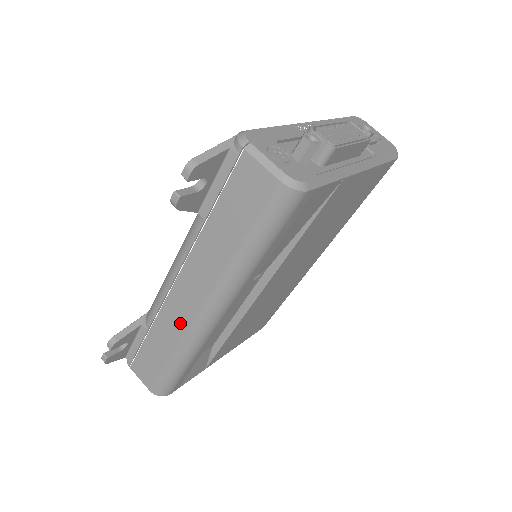
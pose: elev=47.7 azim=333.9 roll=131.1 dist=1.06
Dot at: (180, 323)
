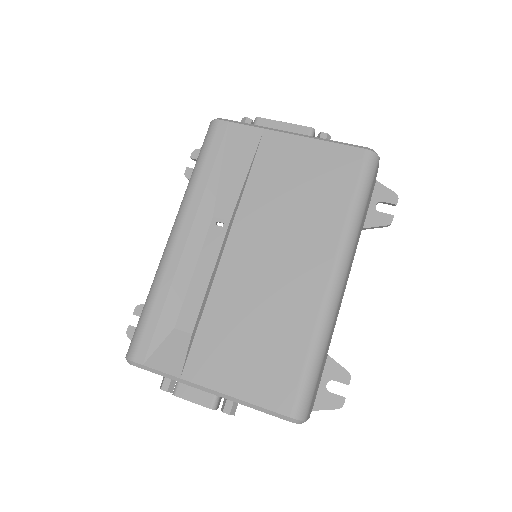
Dot at: occluded
